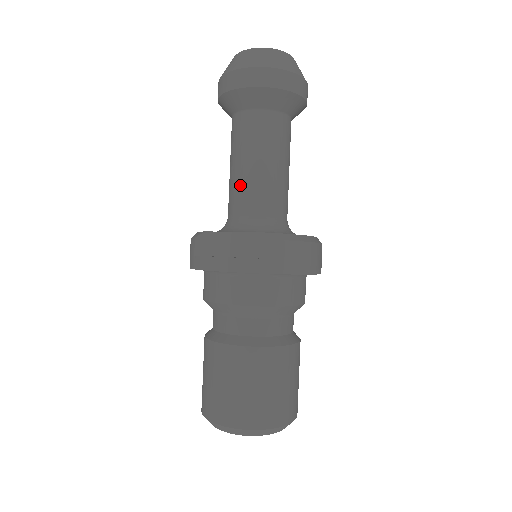
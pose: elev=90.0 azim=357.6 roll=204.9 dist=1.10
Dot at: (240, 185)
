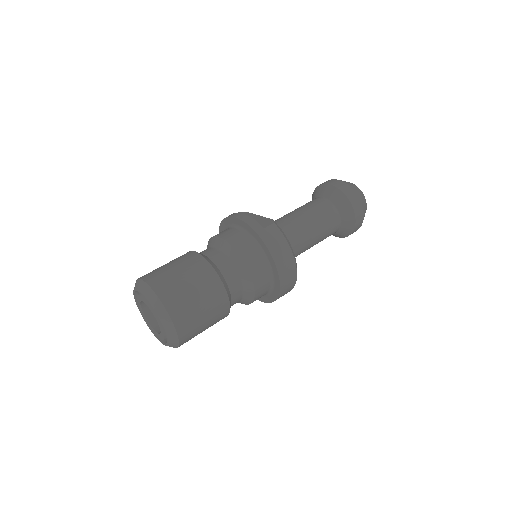
Dot at: (285, 216)
